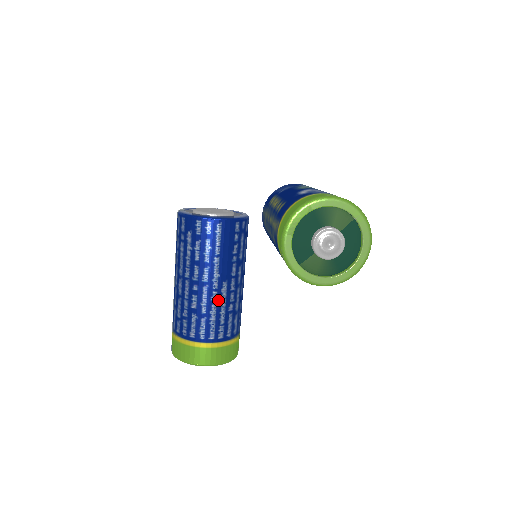
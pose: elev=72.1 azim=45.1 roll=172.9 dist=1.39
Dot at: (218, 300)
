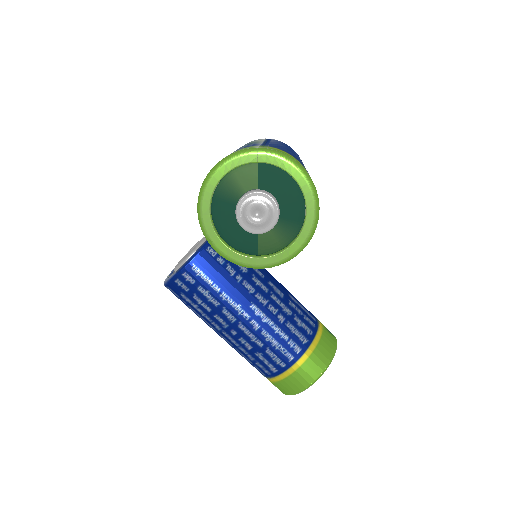
Dot at: (262, 325)
